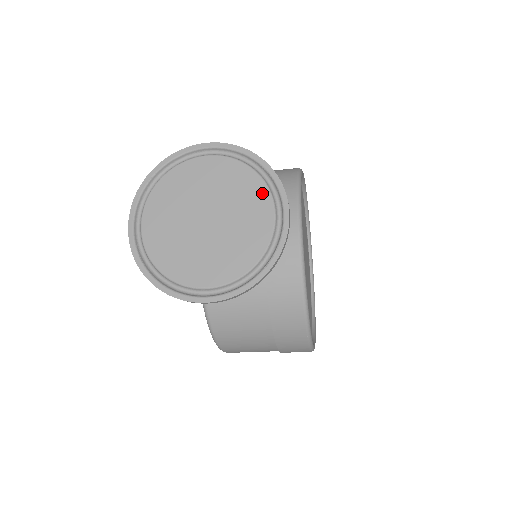
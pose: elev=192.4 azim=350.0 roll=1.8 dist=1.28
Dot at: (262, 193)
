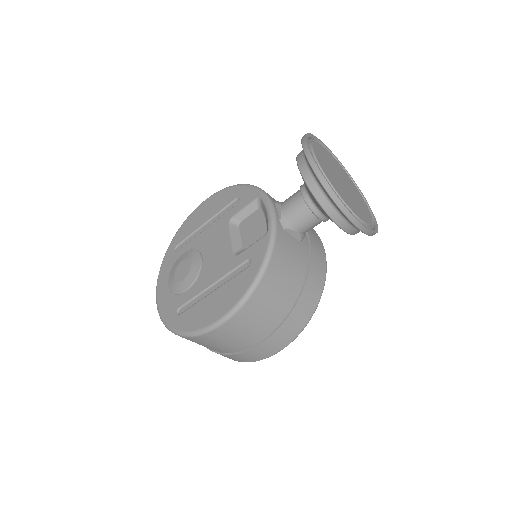
Dot at: occluded
